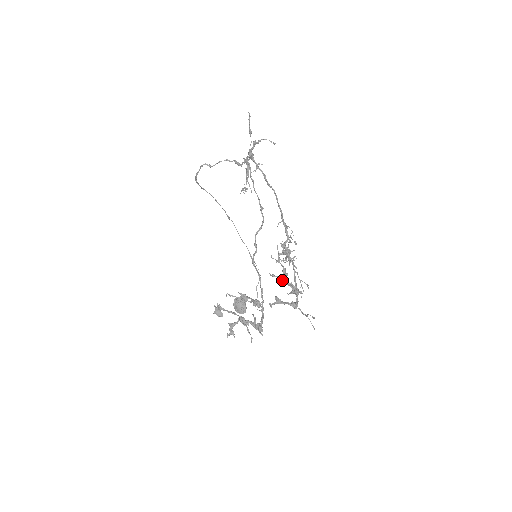
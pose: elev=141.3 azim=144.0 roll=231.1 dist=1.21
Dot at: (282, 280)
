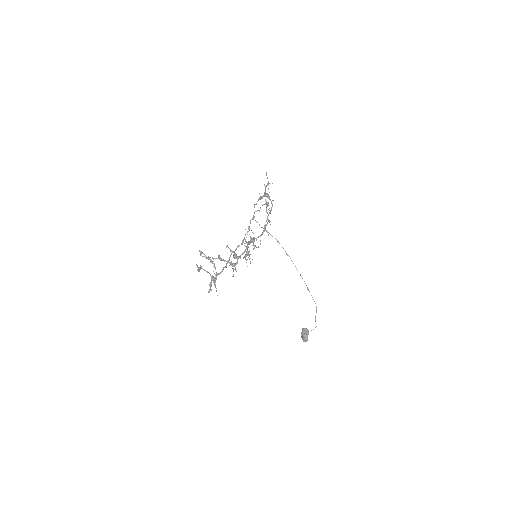
Dot at: (243, 257)
